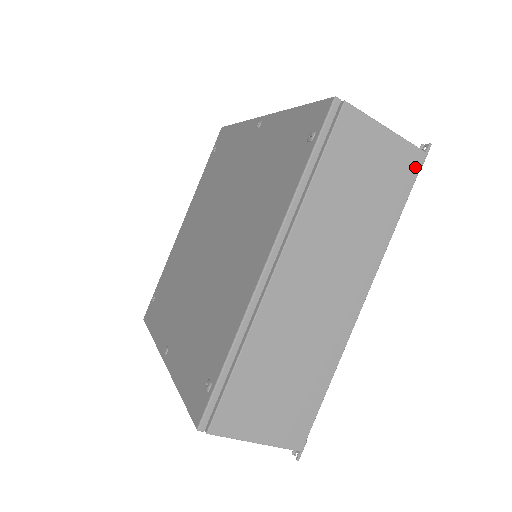
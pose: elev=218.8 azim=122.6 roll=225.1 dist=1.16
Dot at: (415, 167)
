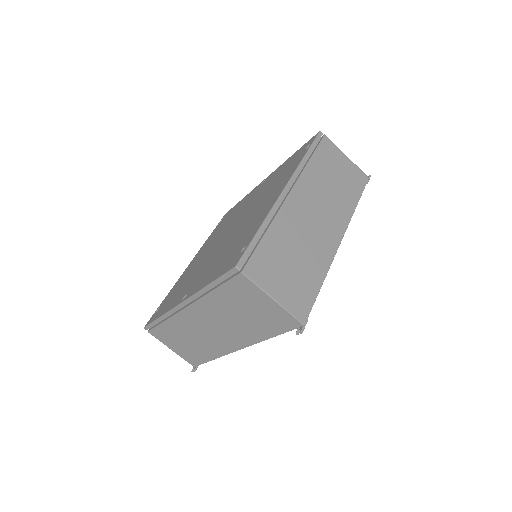
Dot at: (364, 181)
